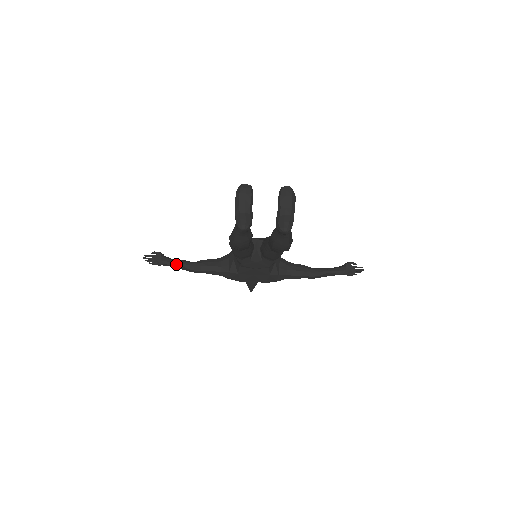
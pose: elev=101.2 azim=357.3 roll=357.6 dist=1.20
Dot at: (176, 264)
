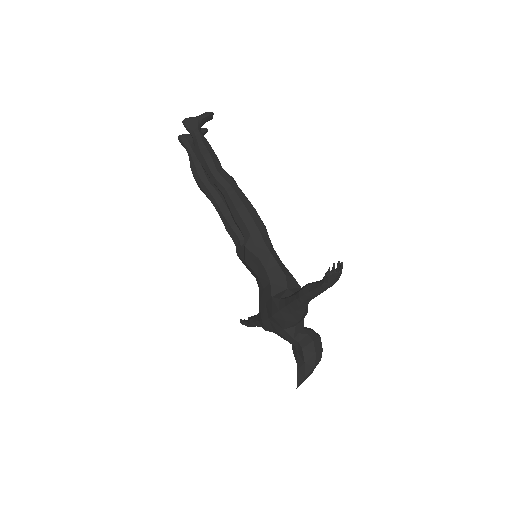
Dot at: occluded
